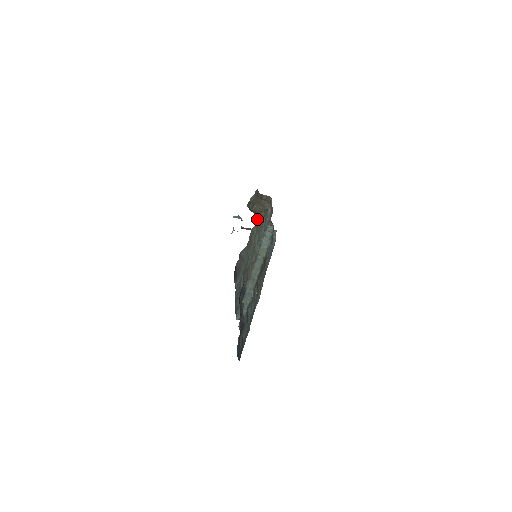
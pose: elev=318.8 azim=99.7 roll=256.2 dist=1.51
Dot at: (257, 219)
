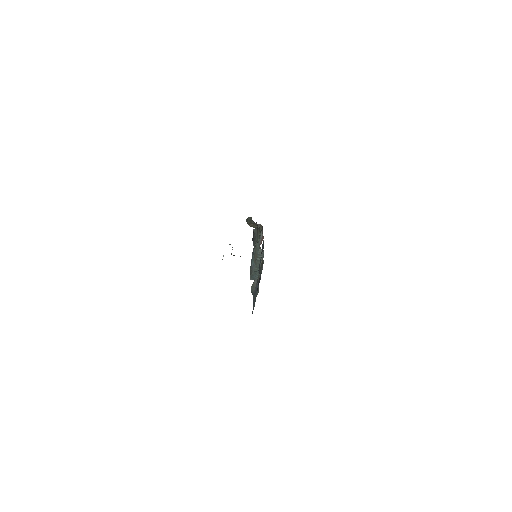
Dot at: occluded
